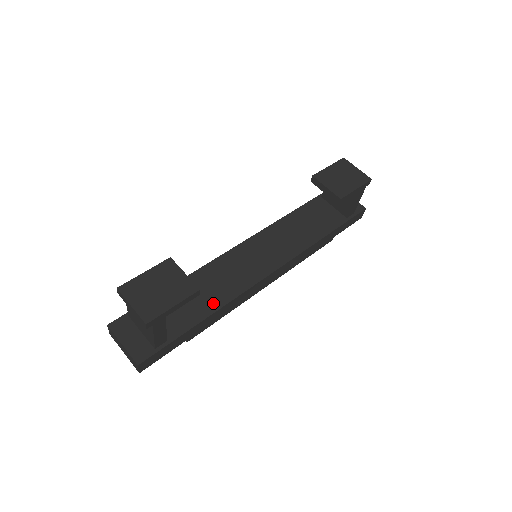
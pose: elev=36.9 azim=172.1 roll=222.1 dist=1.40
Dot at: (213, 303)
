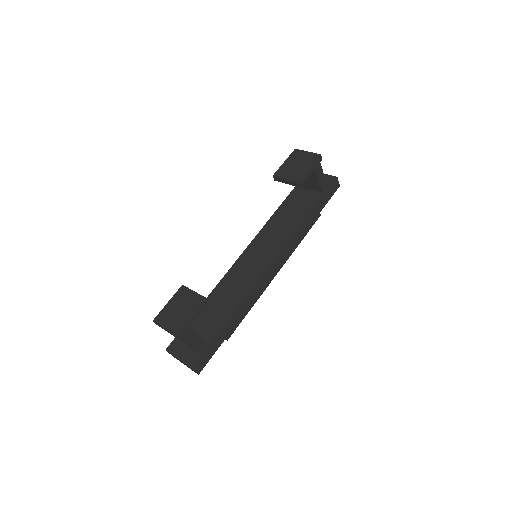
Dot at: (233, 304)
